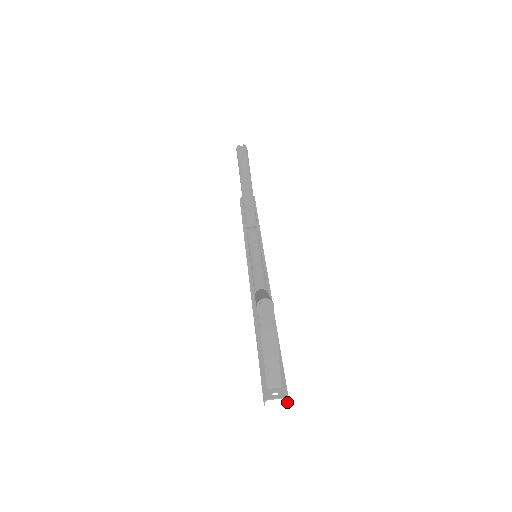
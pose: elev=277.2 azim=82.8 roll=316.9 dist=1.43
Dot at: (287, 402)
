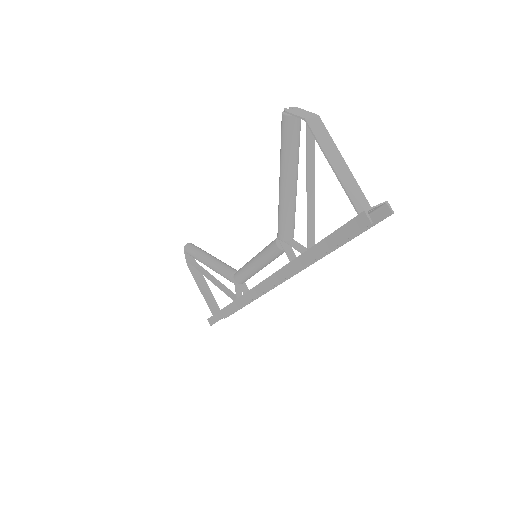
Dot at: (392, 212)
